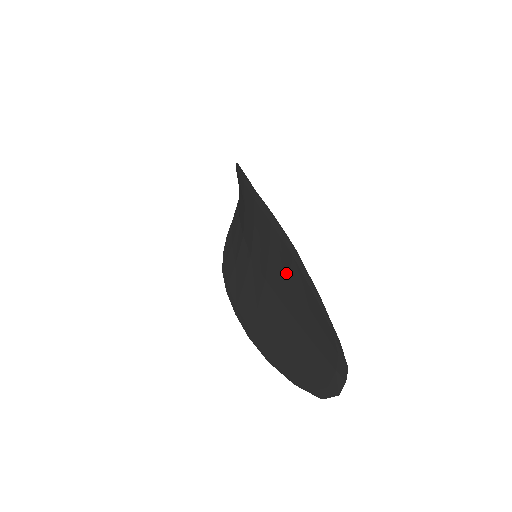
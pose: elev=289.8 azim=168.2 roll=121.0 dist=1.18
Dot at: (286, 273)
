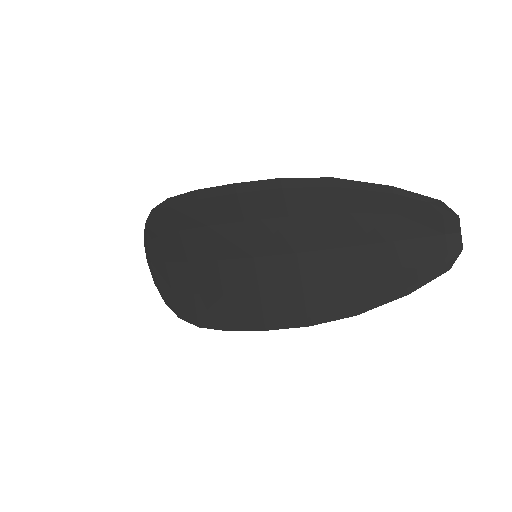
Dot at: (330, 214)
